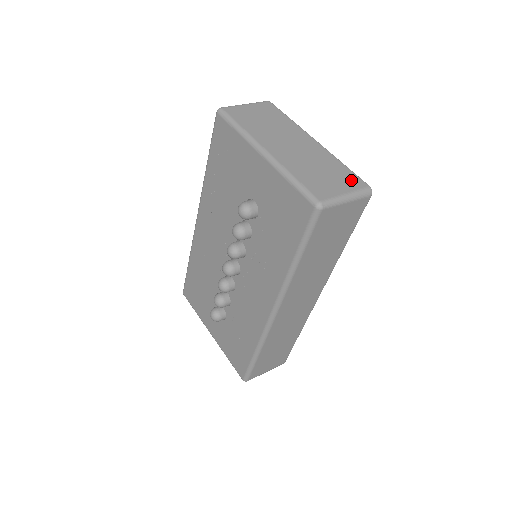
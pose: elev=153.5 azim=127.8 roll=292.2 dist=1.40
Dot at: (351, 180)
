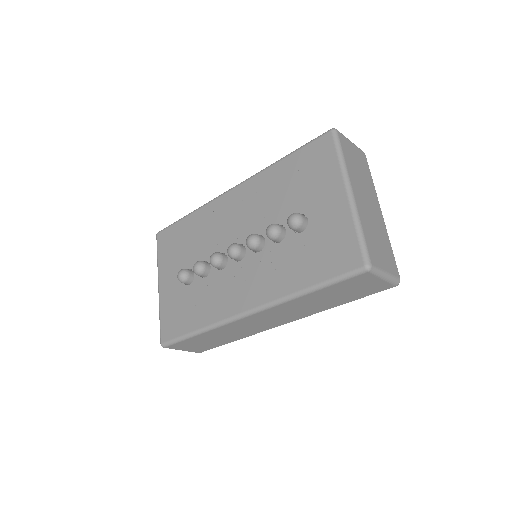
Dot at: (392, 264)
